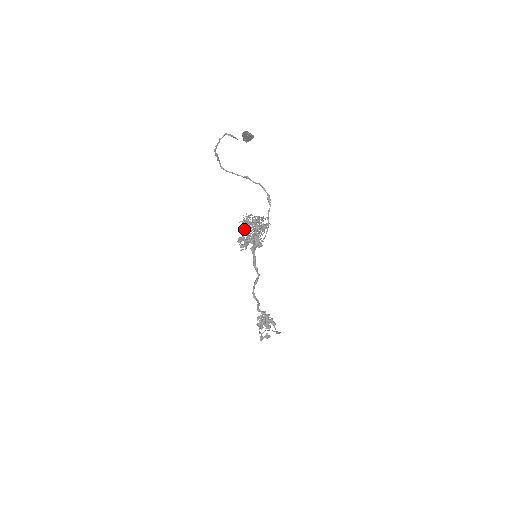
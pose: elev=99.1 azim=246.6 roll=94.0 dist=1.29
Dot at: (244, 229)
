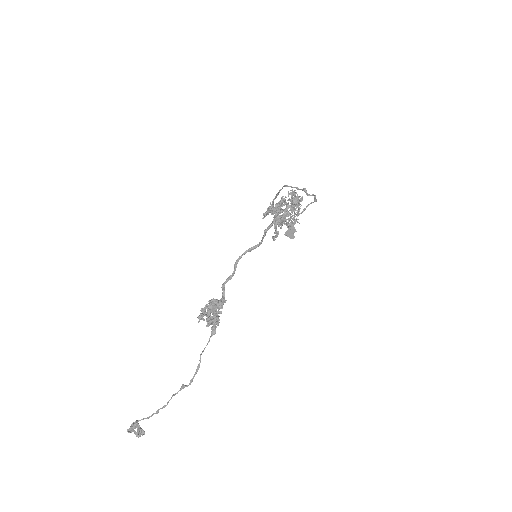
Dot at: occluded
